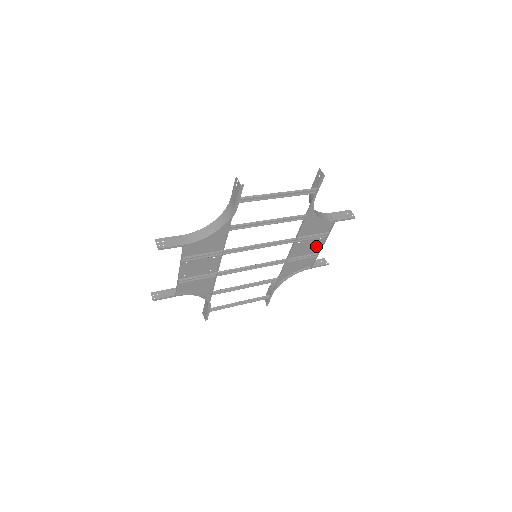
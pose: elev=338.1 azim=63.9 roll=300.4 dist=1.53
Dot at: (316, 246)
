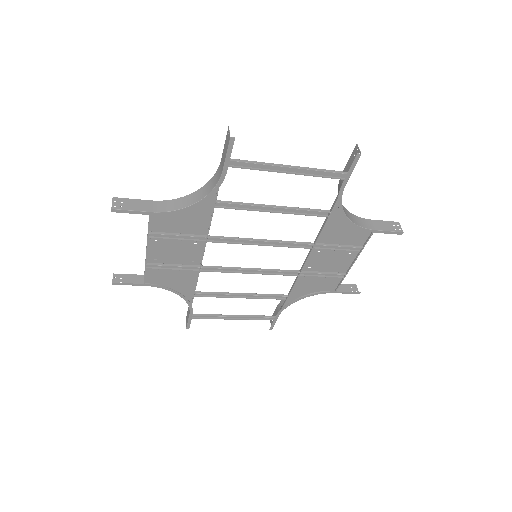
Dot at: (343, 263)
